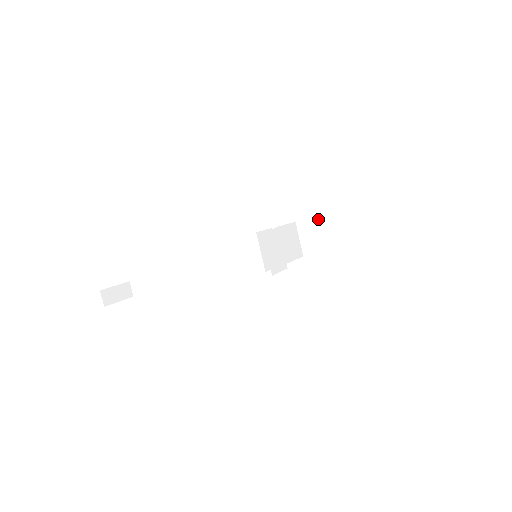
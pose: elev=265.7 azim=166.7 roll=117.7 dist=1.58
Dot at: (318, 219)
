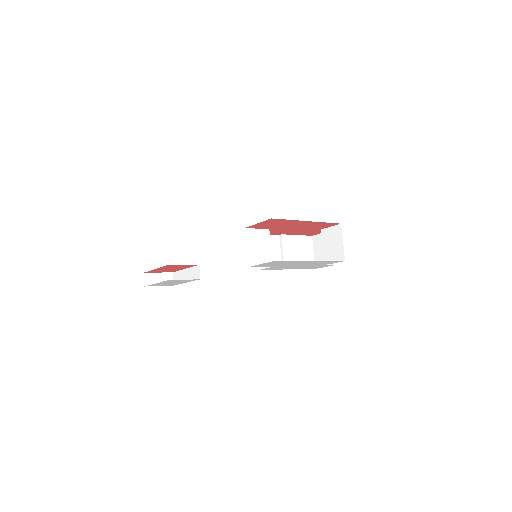
Dot at: (322, 231)
